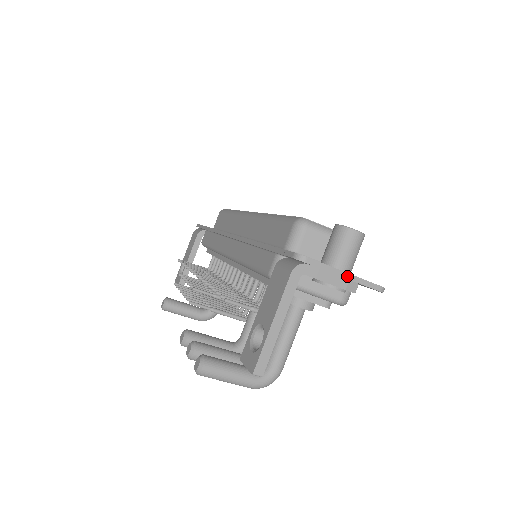
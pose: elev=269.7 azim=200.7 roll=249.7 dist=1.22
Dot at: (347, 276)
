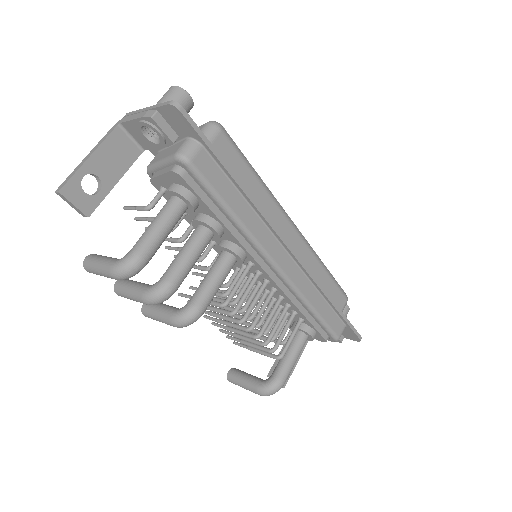
Dot at: (147, 109)
